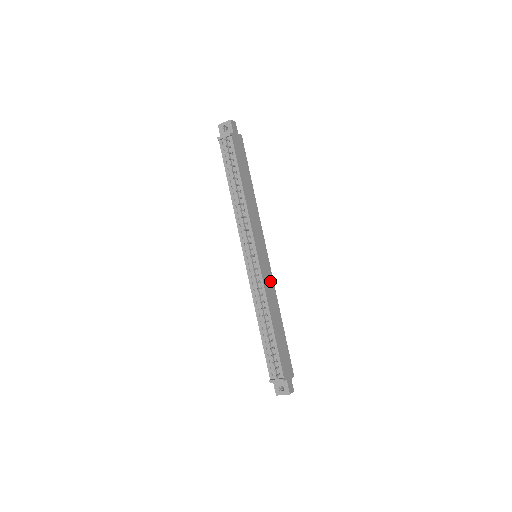
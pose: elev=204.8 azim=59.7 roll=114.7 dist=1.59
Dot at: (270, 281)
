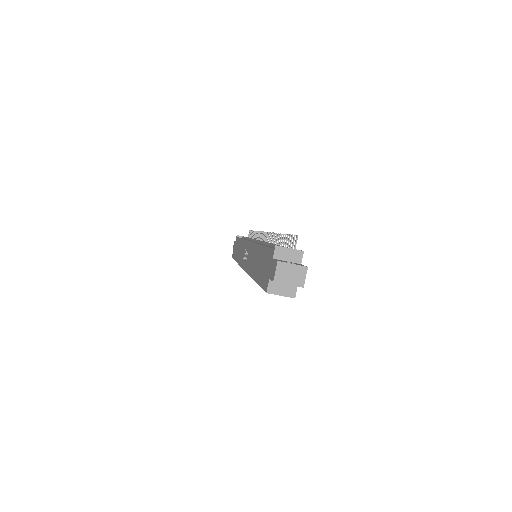
Dot at: occluded
